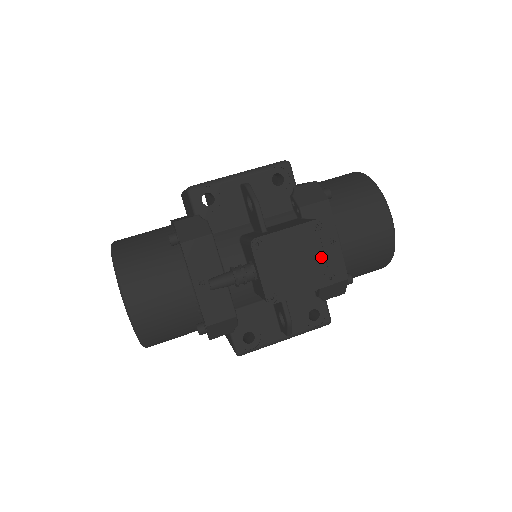
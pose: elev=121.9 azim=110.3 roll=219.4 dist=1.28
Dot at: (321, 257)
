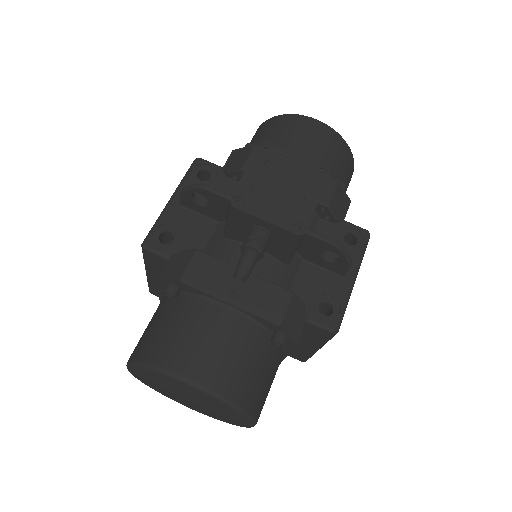
Dot at: (296, 166)
